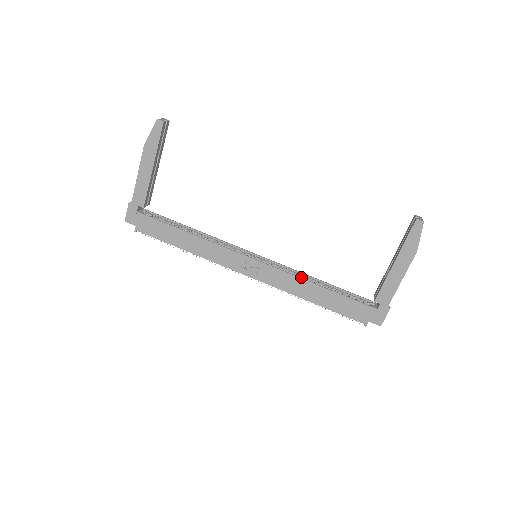
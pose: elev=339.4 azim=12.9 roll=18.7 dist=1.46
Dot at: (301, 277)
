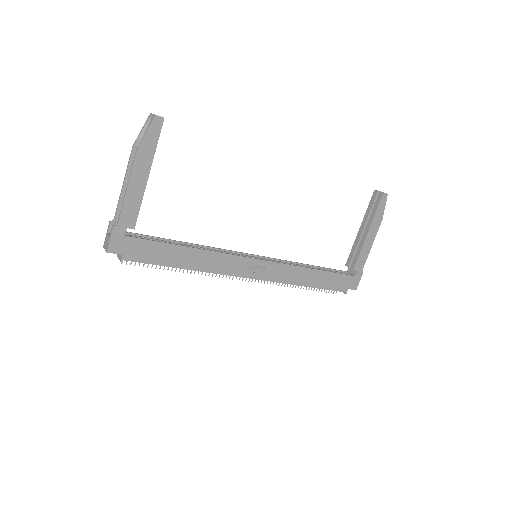
Dot at: occluded
